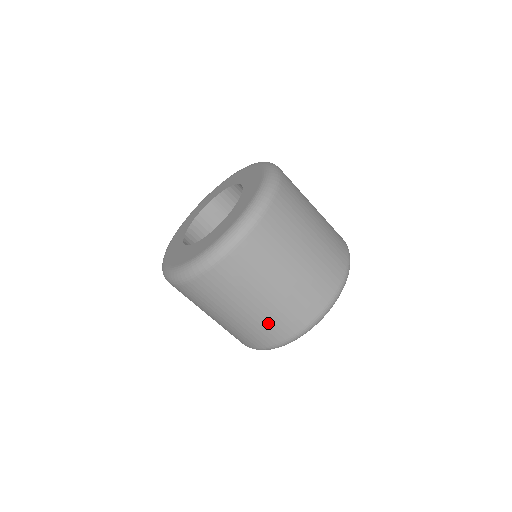
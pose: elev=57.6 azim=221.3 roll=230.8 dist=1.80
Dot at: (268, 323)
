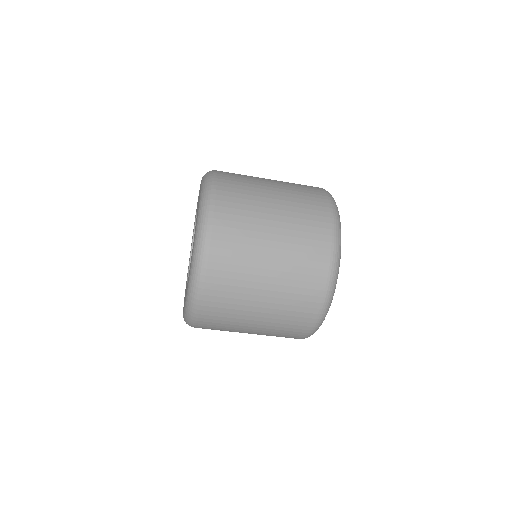
Dot at: occluded
